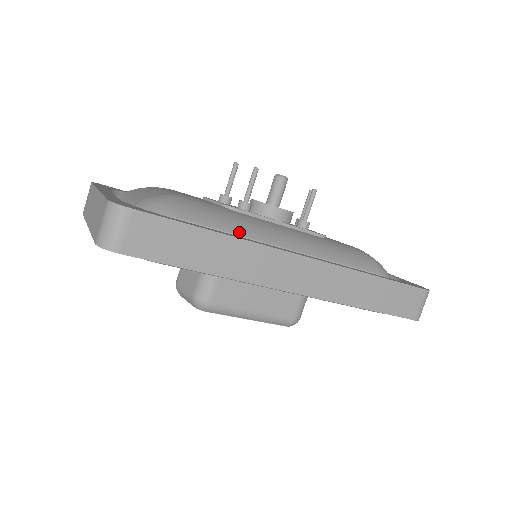
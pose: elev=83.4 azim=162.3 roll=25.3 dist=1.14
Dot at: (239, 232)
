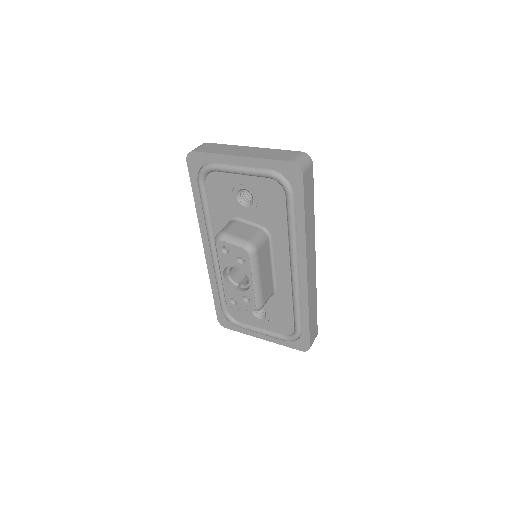
Dot at: occluded
